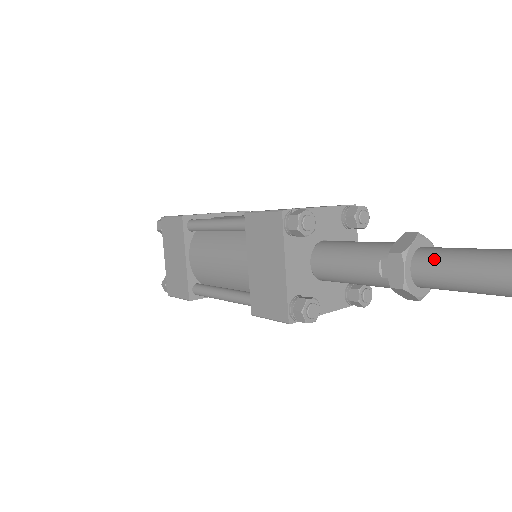
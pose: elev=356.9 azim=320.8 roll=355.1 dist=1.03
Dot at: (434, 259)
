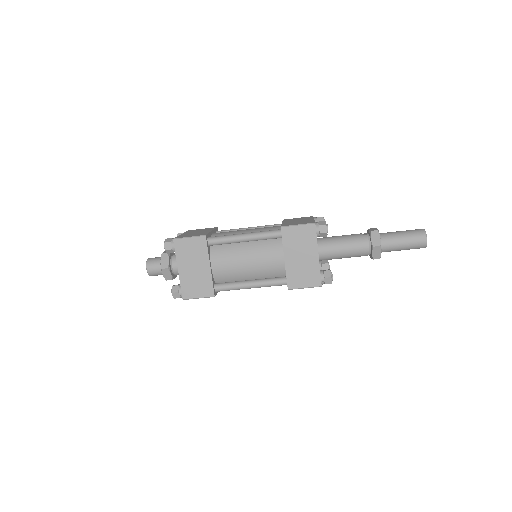
Dot at: occluded
